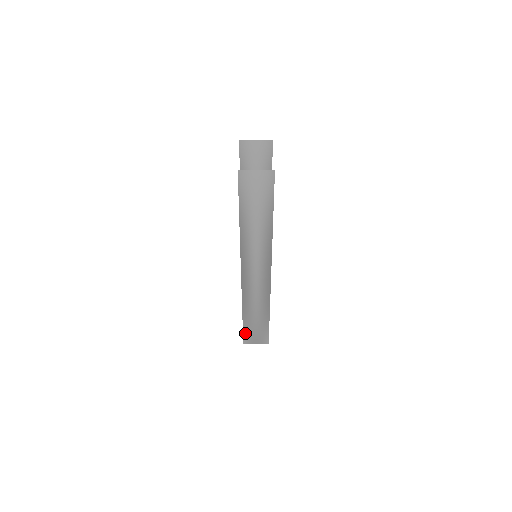
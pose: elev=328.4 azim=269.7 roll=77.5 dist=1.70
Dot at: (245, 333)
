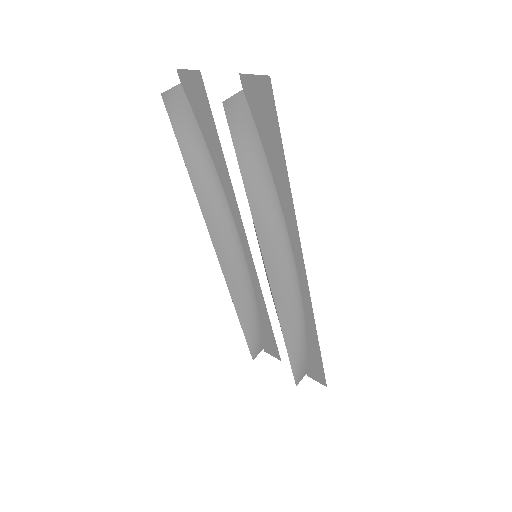
Dot at: (295, 369)
